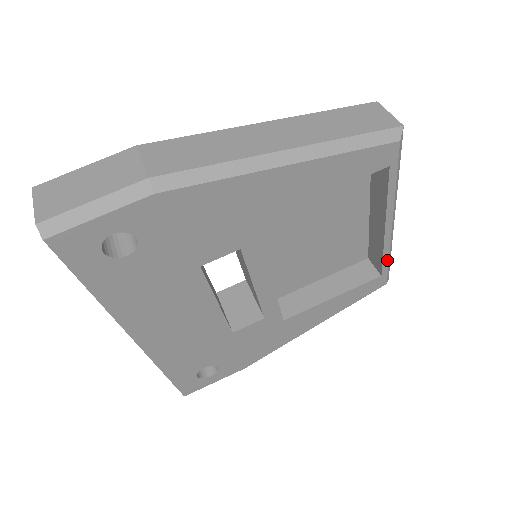
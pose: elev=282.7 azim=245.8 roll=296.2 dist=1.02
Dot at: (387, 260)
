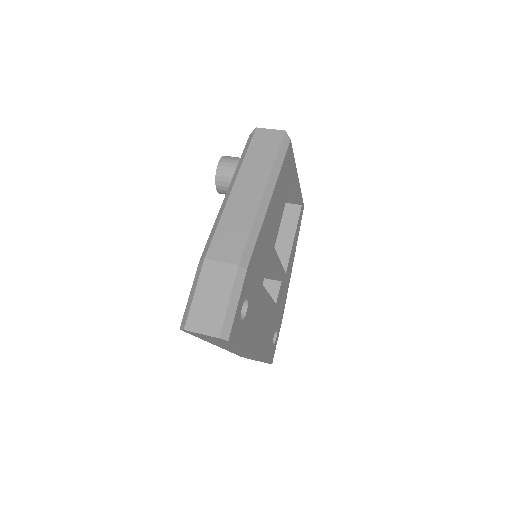
Dot at: (301, 195)
